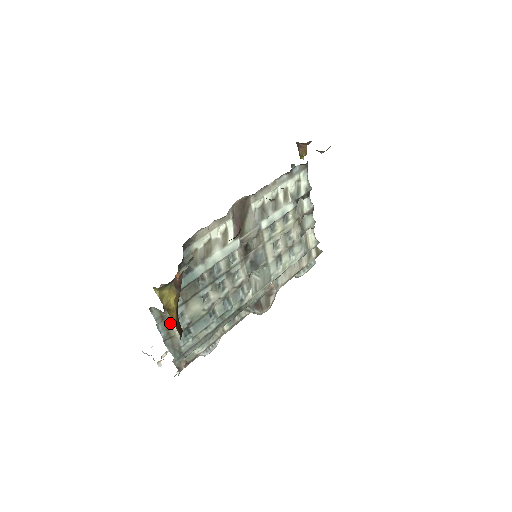
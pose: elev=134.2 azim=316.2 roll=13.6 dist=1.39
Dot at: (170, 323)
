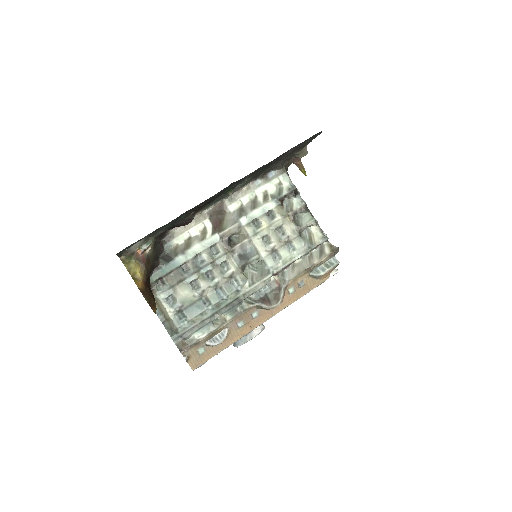
Dot at: (162, 305)
